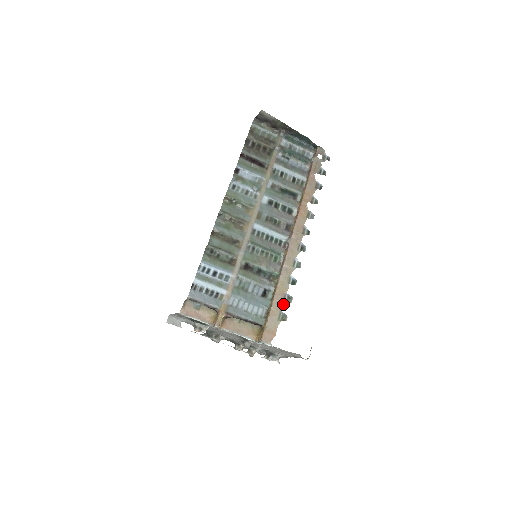
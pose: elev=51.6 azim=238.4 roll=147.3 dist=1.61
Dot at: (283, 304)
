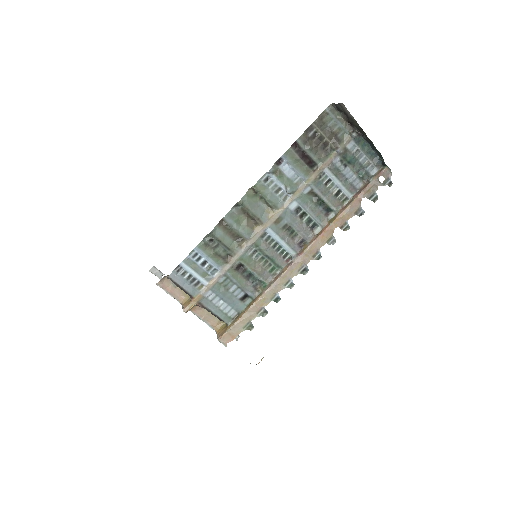
Dot at: (256, 316)
